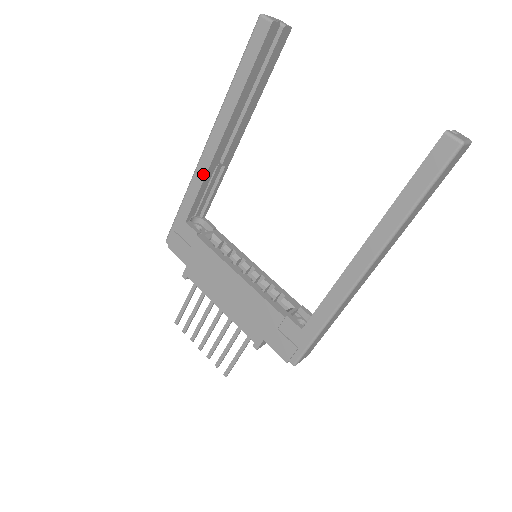
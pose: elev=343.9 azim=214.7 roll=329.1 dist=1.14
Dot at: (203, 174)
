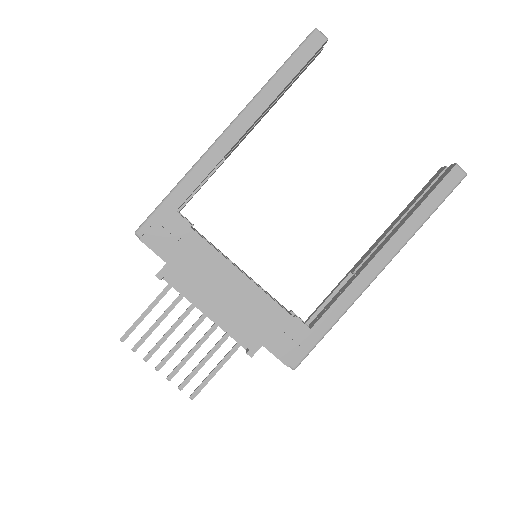
Dot at: (216, 160)
